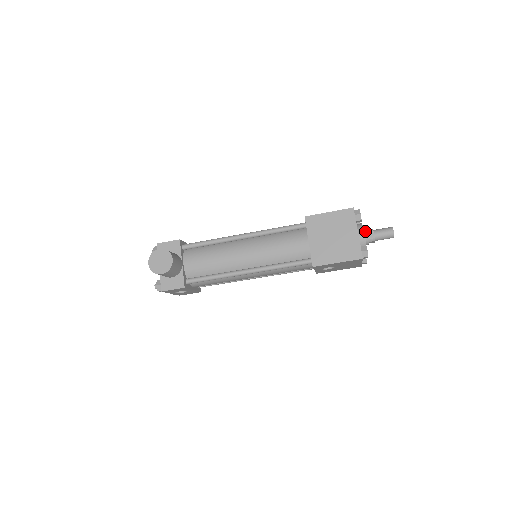
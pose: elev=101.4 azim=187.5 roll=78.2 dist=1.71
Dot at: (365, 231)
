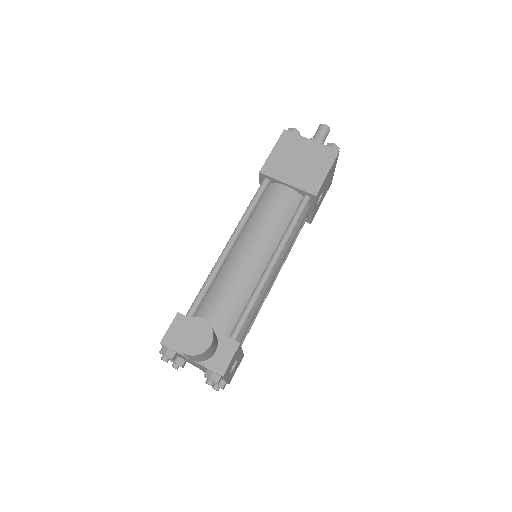
Dot at: occluded
